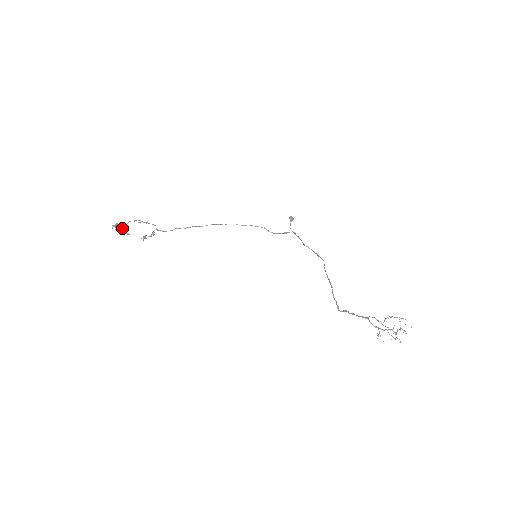
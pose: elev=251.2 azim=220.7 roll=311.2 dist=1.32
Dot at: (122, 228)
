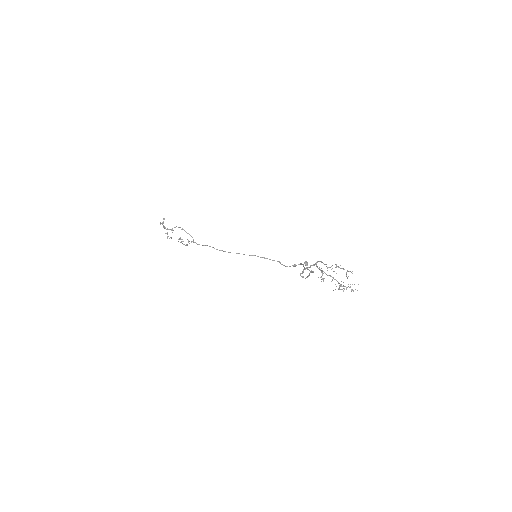
Dot at: occluded
